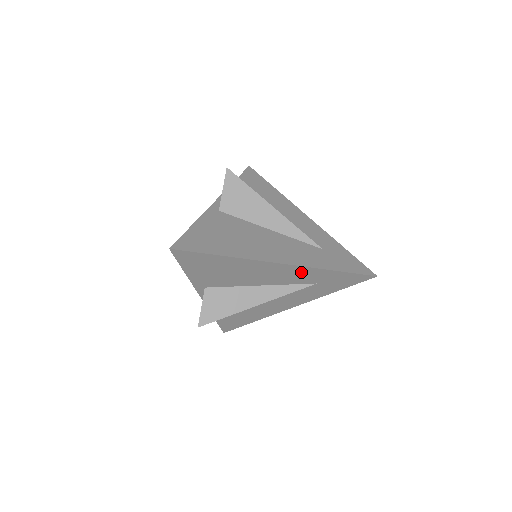
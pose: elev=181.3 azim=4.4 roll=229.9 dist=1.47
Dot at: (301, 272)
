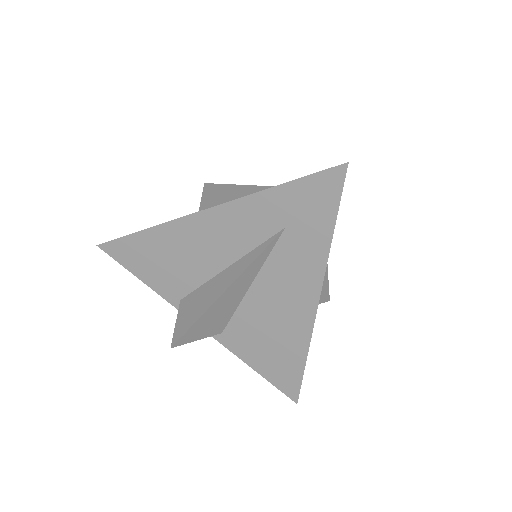
Dot at: (241, 214)
